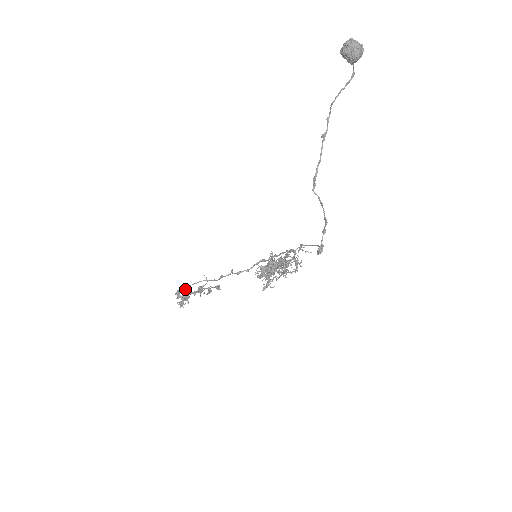
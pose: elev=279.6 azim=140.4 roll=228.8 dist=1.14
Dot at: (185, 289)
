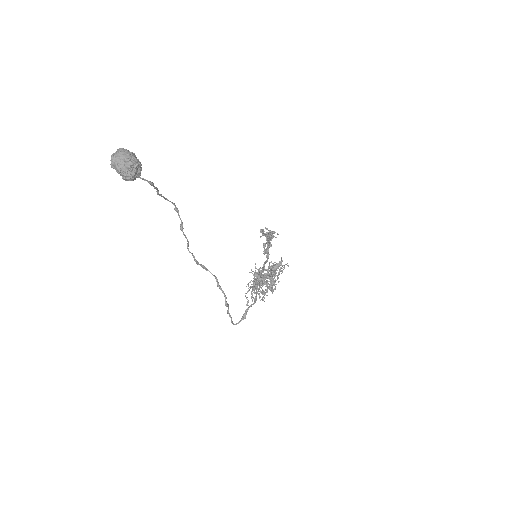
Dot at: occluded
